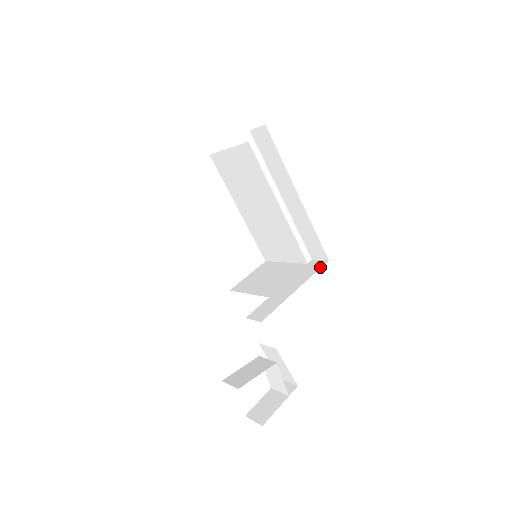
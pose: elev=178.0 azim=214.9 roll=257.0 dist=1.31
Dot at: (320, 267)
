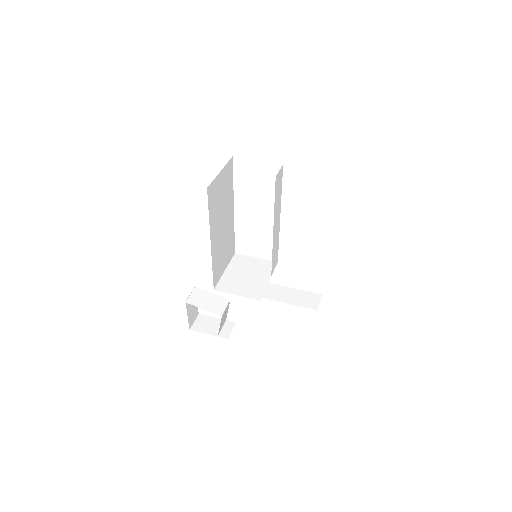
Dot at: (306, 307)
